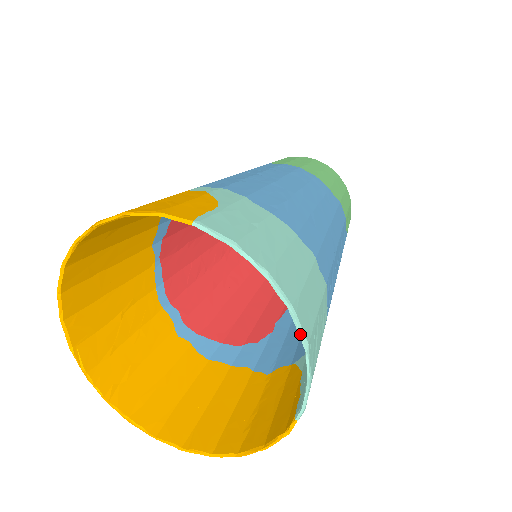
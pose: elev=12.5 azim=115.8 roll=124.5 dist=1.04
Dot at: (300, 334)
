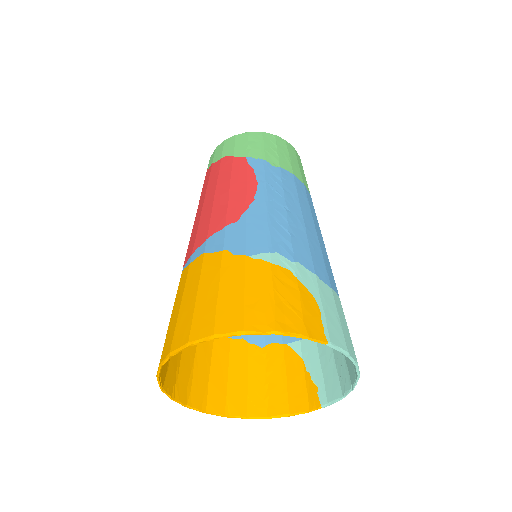
Dot at: (356, 384)
